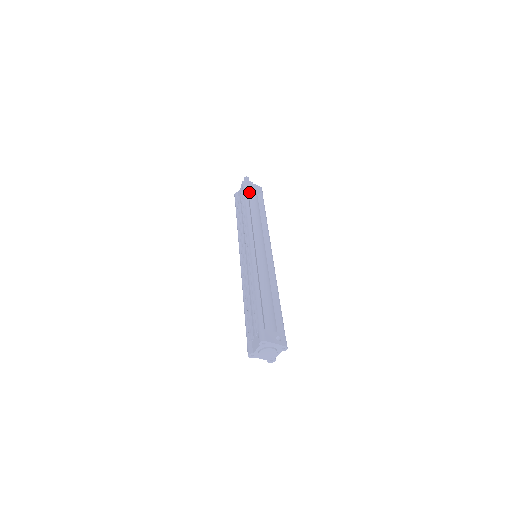
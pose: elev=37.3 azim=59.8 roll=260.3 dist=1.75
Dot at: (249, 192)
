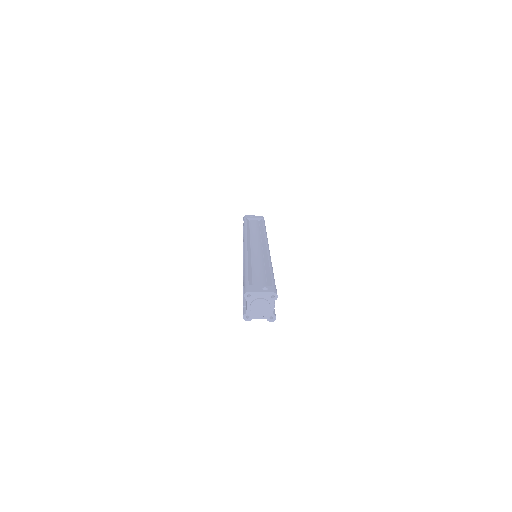
Dot at: (249, 221)
